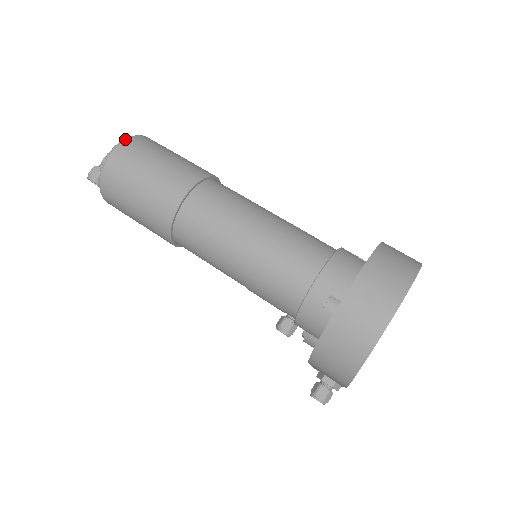
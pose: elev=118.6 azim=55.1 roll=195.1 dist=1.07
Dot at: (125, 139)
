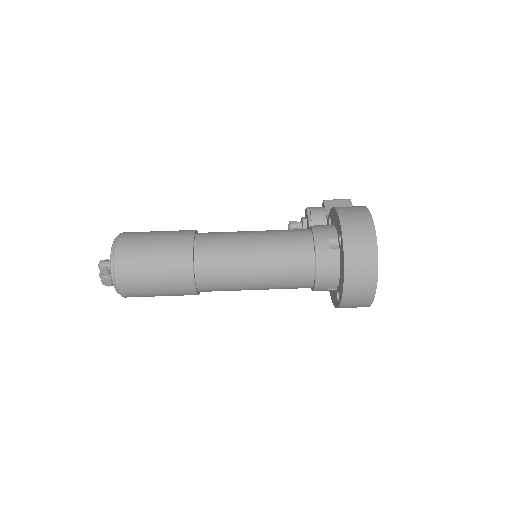
Dot at: (114, 277)
